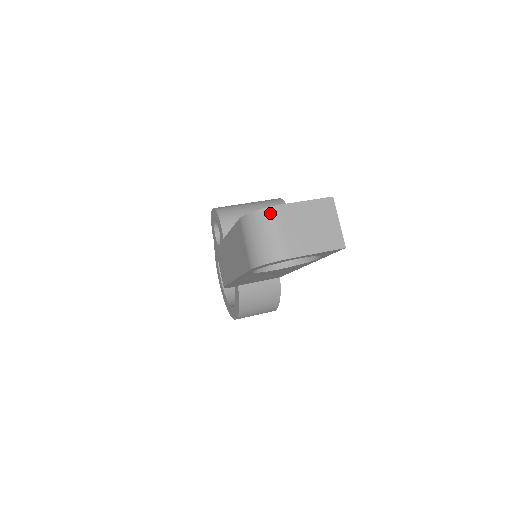
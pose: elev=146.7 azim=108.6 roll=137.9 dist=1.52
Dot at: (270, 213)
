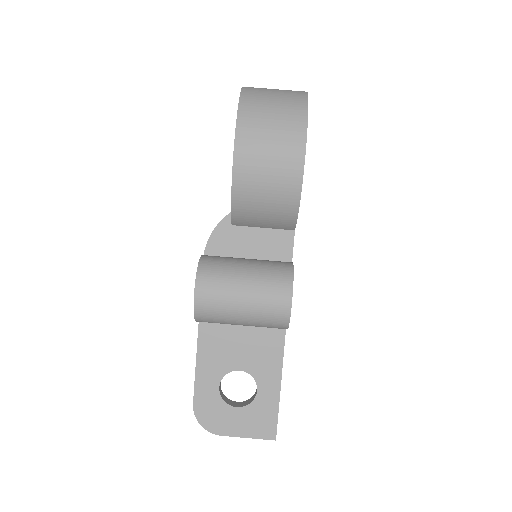
Dot at: (213, 431)
